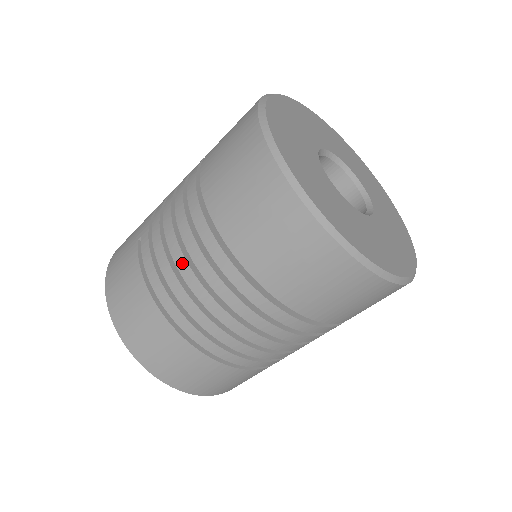
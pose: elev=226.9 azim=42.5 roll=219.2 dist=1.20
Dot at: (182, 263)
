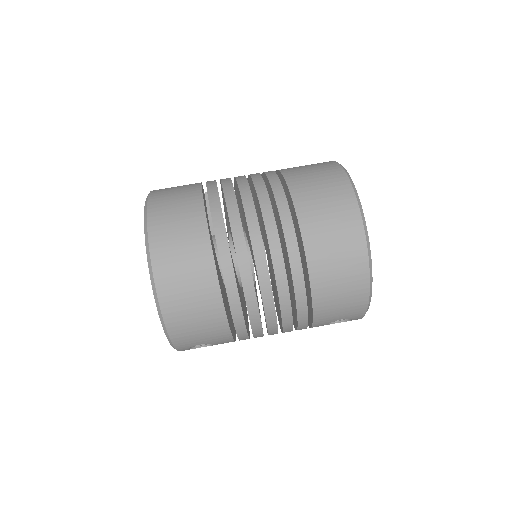
Dot at: (241, 176)
